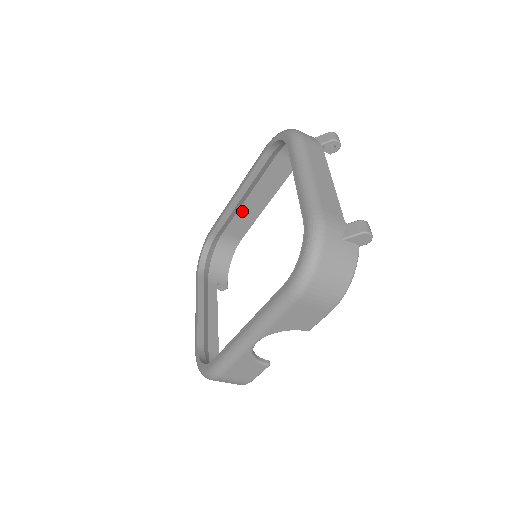
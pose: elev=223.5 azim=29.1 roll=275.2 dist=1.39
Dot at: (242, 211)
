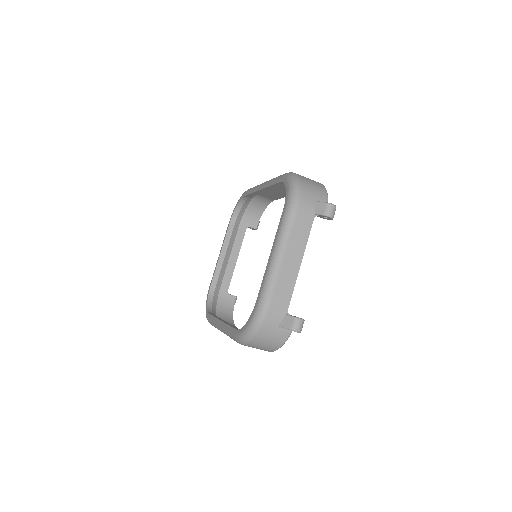
Dot at: (271, 191)
